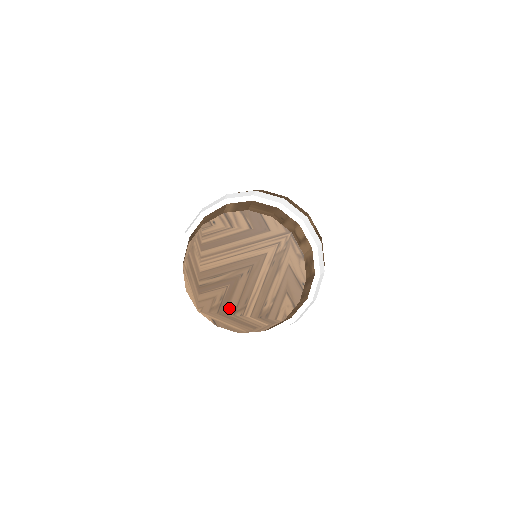
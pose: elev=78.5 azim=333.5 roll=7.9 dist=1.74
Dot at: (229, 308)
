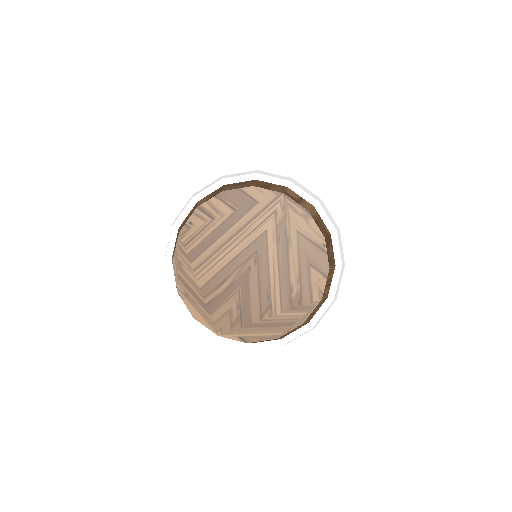
Dot at: (252, 315)
